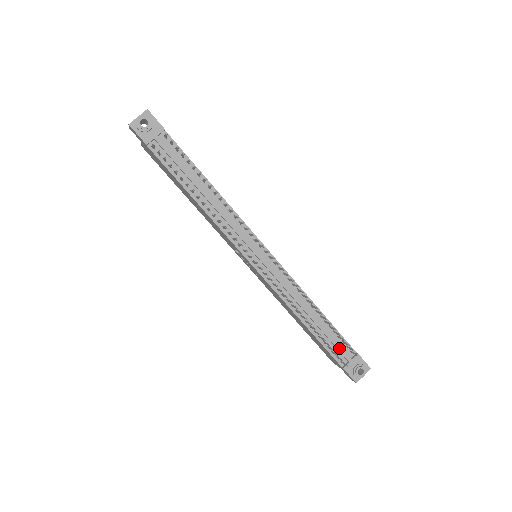
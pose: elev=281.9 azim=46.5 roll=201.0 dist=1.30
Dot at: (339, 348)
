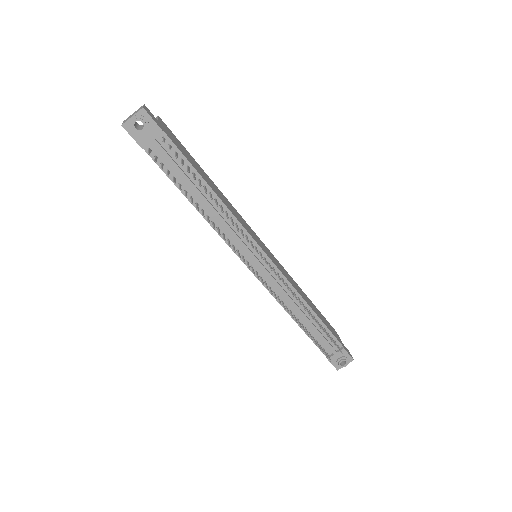
Dot at: (326, 343)
